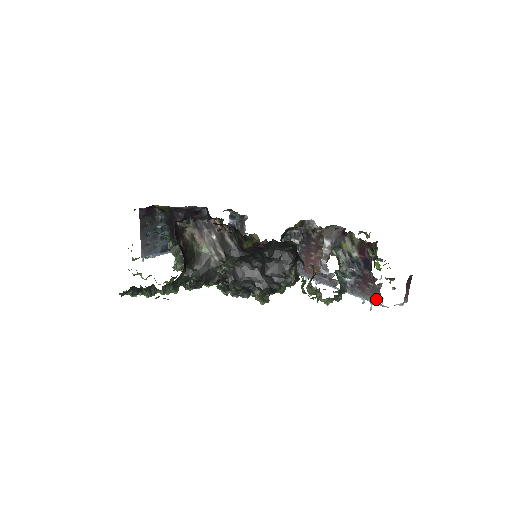
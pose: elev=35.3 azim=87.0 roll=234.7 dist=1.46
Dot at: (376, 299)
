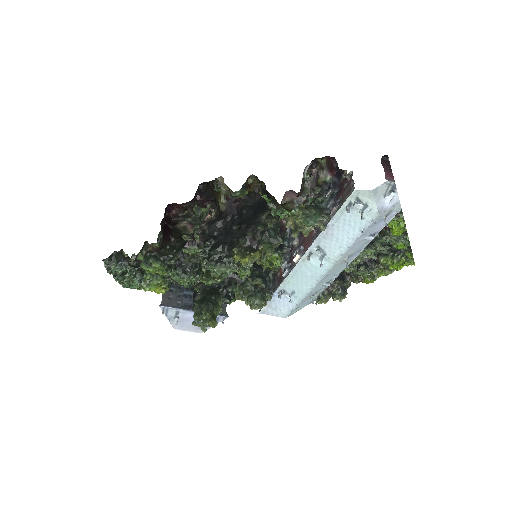
Dot at: (352, 190)
